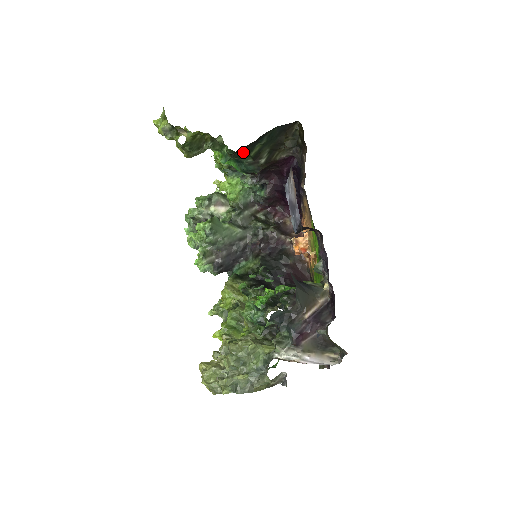
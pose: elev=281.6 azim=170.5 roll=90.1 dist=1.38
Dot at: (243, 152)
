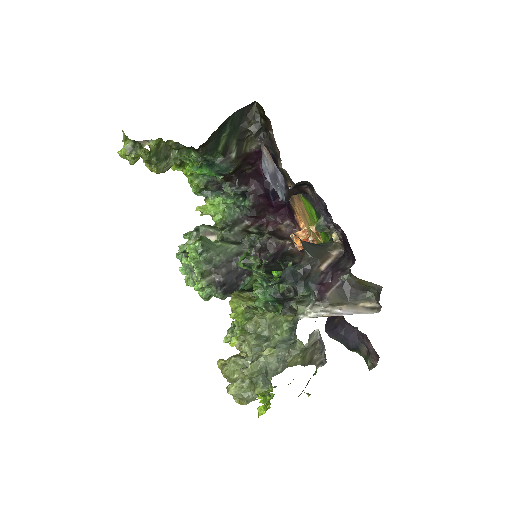
Dot at: (210, 147)
